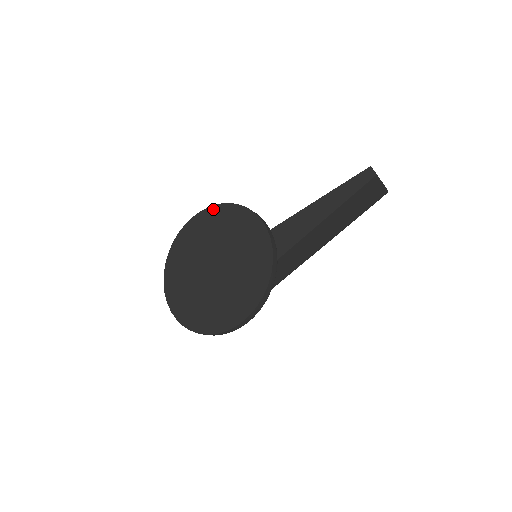
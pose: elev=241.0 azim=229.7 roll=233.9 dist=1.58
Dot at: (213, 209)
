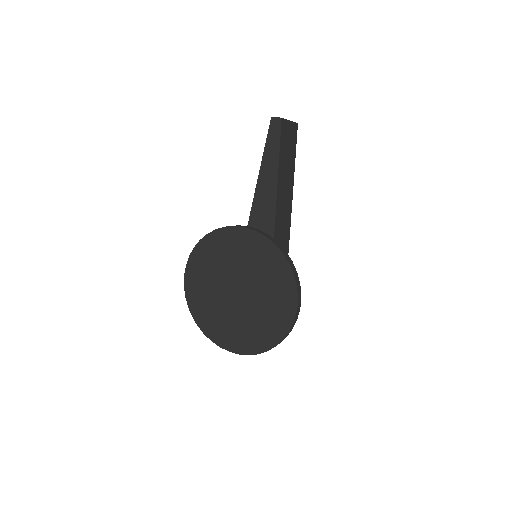
Dot at: (193, 255)
